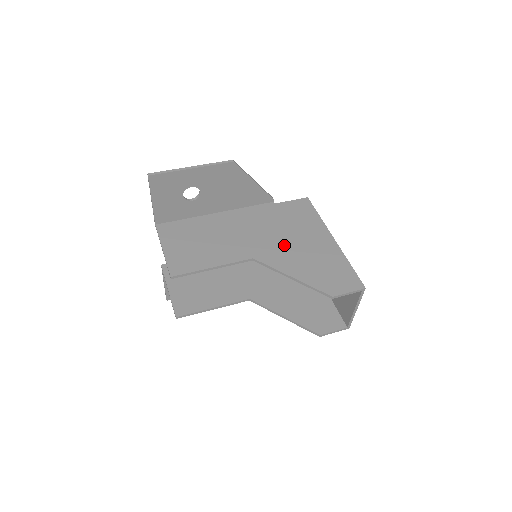
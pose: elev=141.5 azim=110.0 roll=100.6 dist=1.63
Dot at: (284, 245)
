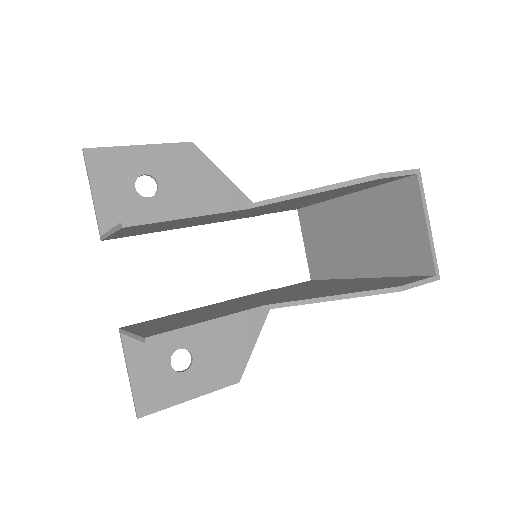
Dot at: occluded
